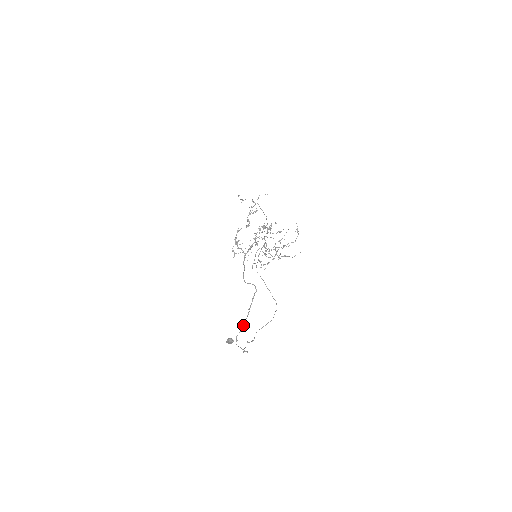
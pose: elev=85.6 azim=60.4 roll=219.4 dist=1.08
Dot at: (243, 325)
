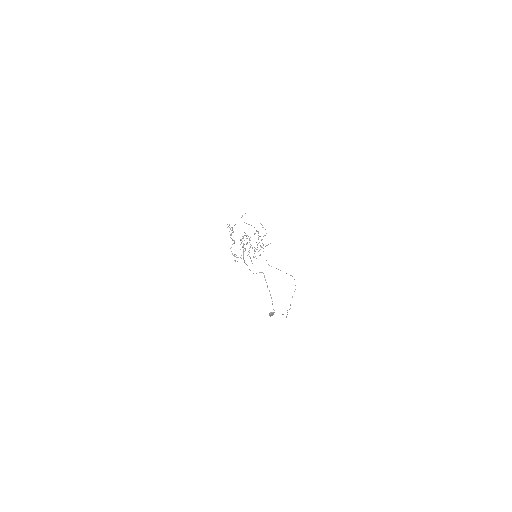
Dot at: occluded
